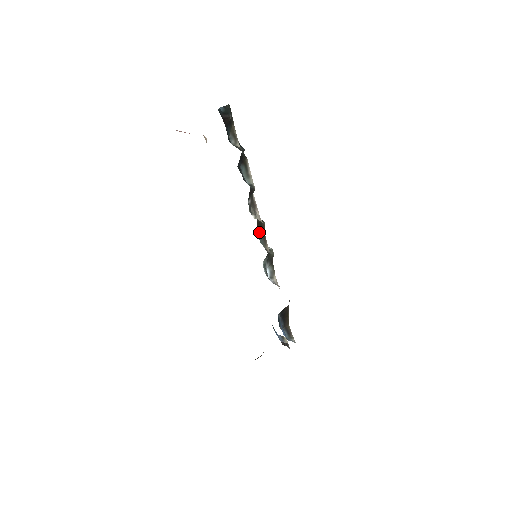
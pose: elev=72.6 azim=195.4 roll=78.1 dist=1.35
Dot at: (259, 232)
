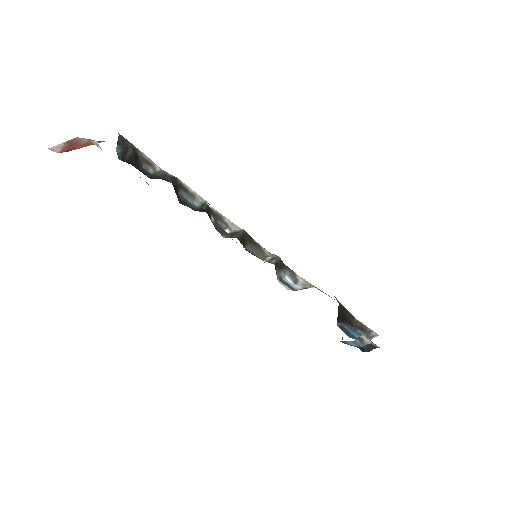
Dot at: (247, 245)
